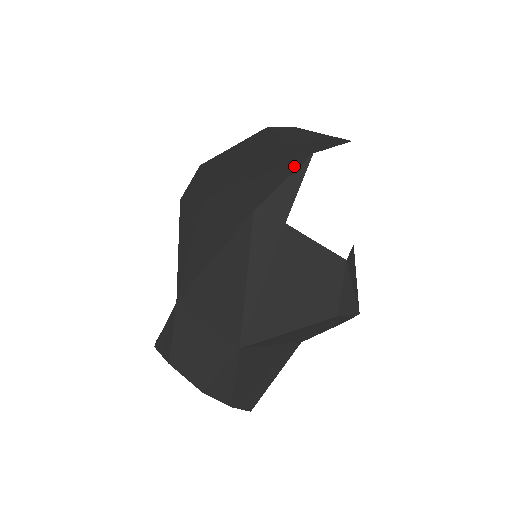
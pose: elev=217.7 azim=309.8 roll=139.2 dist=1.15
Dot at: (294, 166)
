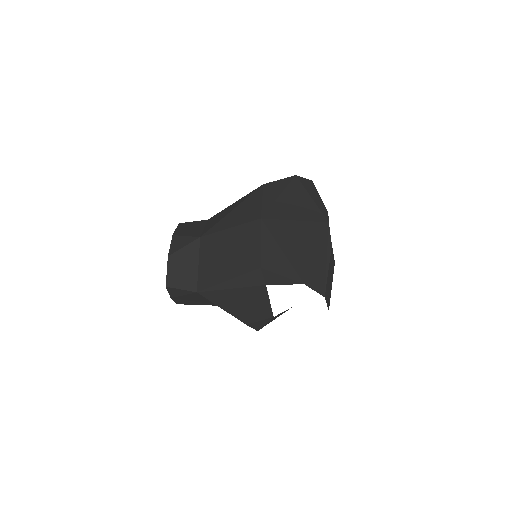
Dot at: (294, 276)
